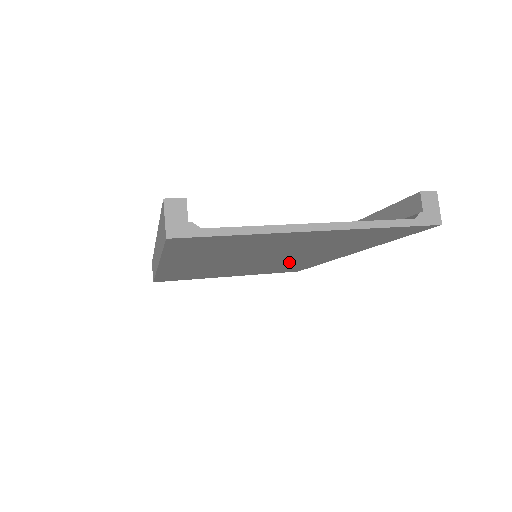
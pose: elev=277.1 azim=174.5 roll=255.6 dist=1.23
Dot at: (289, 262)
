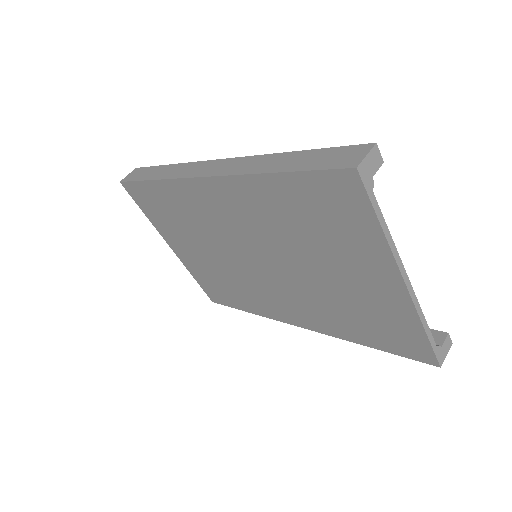
Dot at: (257, 287)
